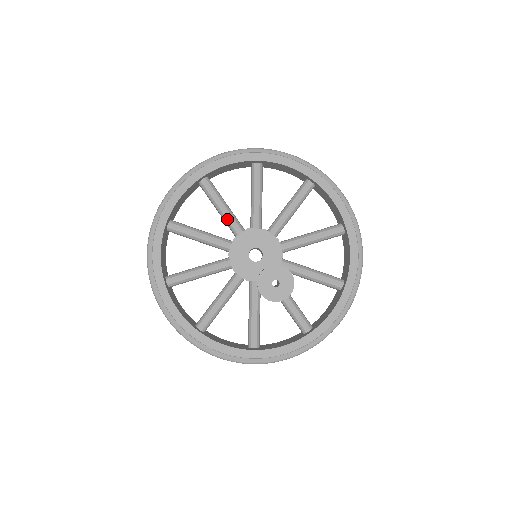
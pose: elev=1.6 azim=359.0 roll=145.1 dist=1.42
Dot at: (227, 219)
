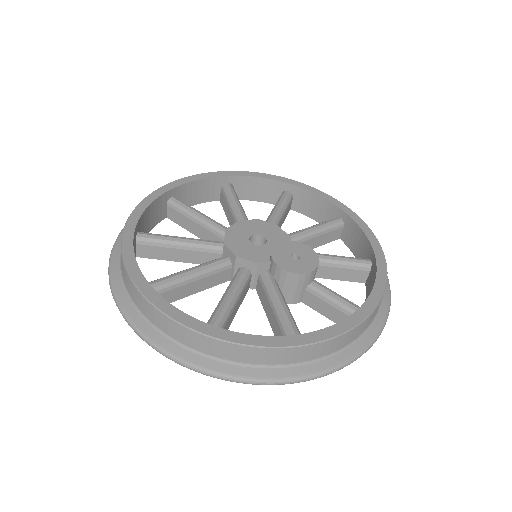
Dot at: (210, 223)
